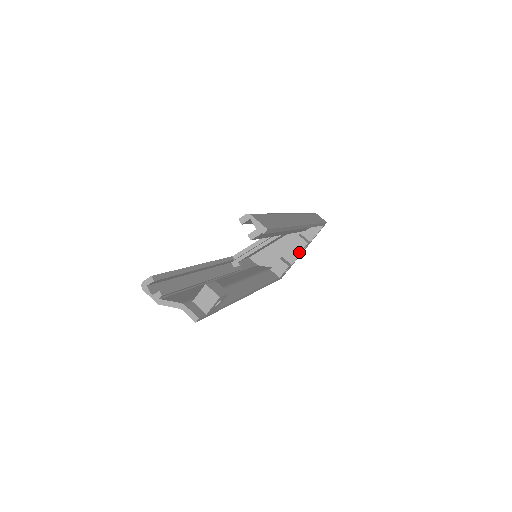
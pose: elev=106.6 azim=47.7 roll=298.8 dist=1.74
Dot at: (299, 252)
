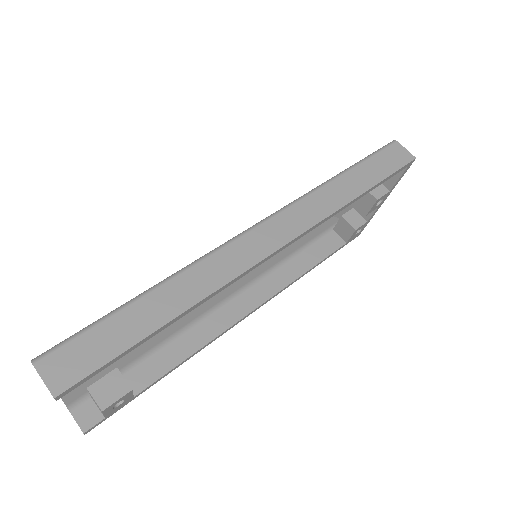
Dot at: (366, 212)
